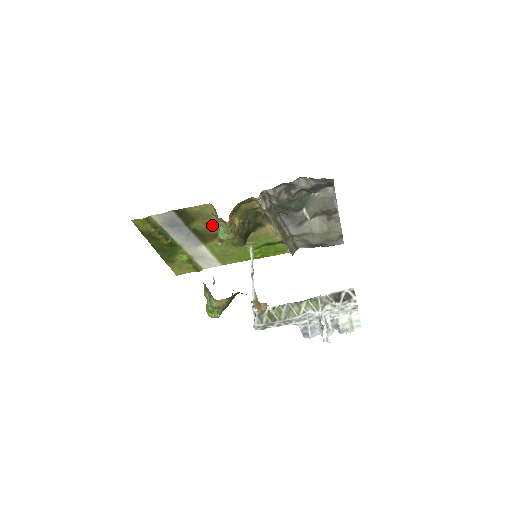
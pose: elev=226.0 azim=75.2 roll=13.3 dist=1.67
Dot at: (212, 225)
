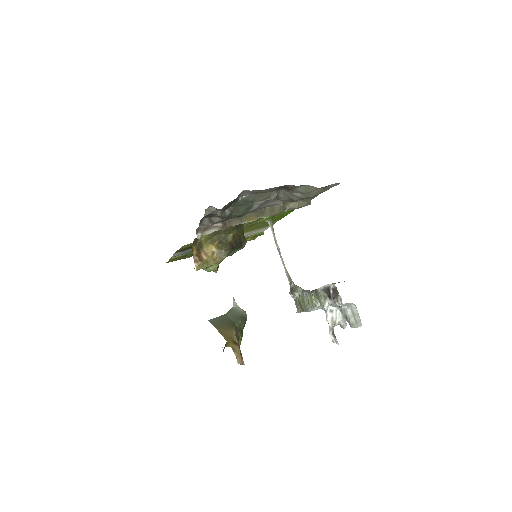
Dot at: occluded
